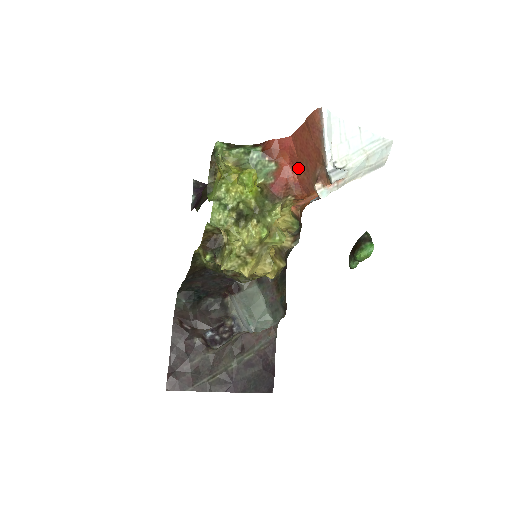
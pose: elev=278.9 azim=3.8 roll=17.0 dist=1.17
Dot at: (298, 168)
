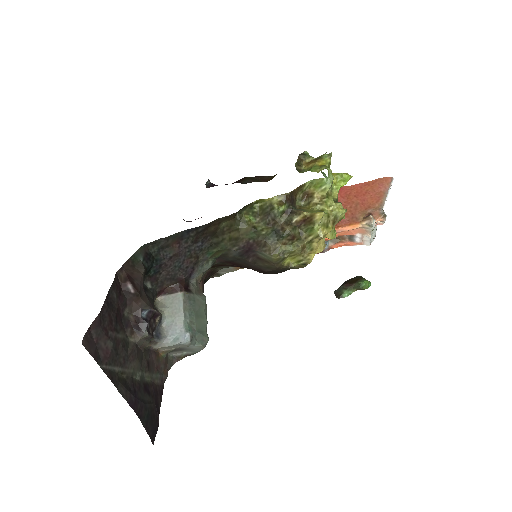
Dot at: (344, 206)
